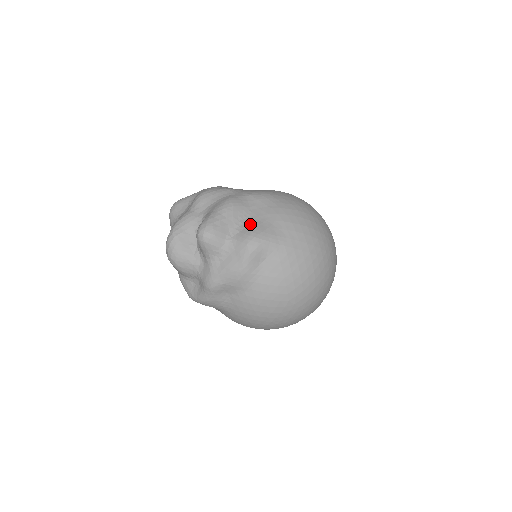
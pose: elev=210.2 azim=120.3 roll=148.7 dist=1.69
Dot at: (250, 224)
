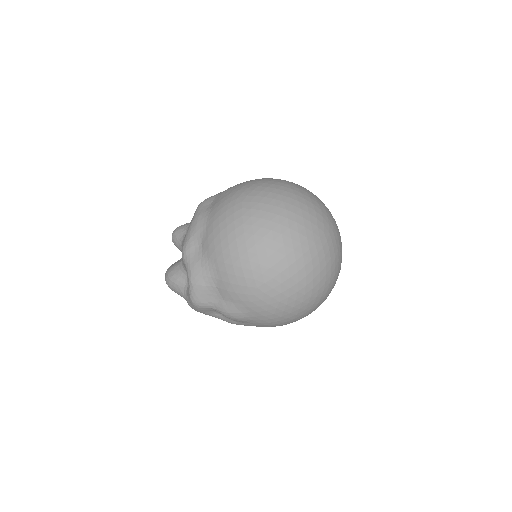
Dot at: occluded
